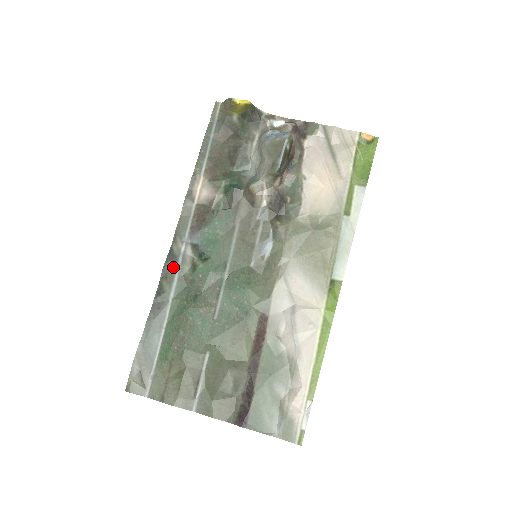
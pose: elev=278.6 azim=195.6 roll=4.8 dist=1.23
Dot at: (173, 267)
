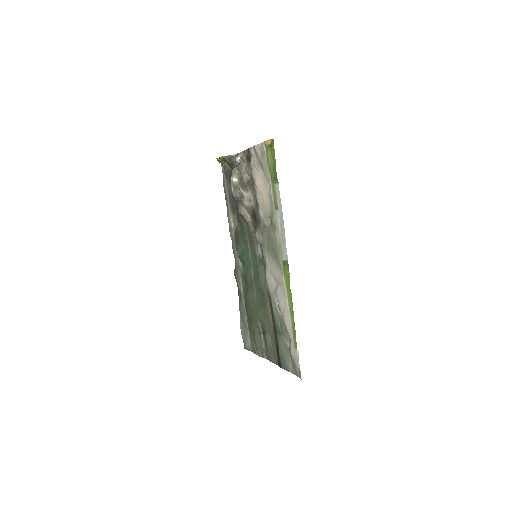
Dot at: (237, 274)
